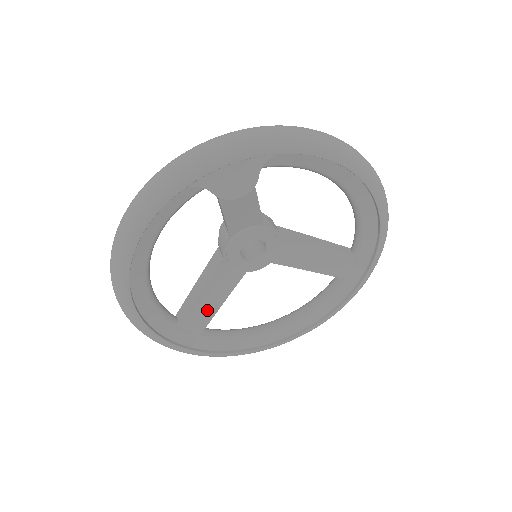
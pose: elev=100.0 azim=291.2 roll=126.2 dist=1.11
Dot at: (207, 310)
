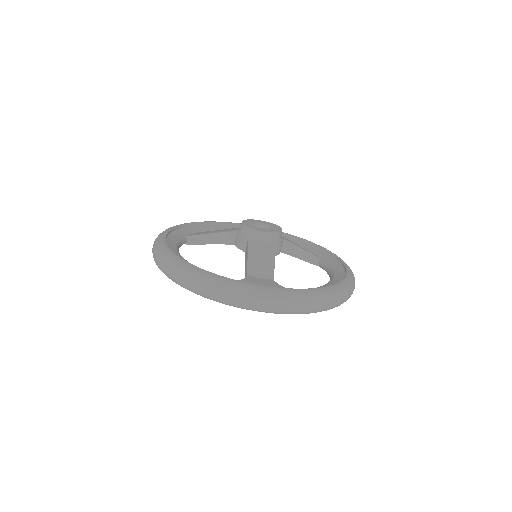
Dot at: occluded
